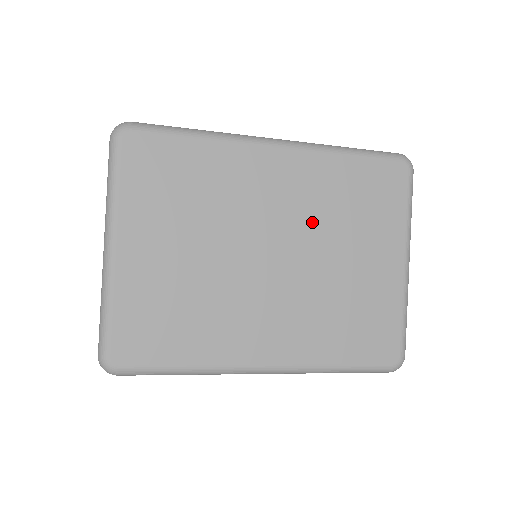
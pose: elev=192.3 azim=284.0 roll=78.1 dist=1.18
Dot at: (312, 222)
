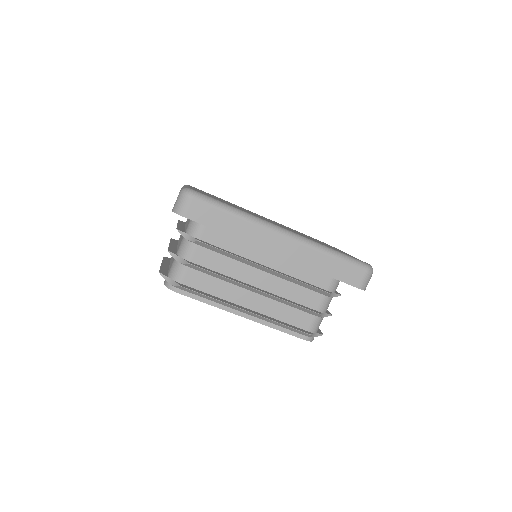
Dot at: occluded
